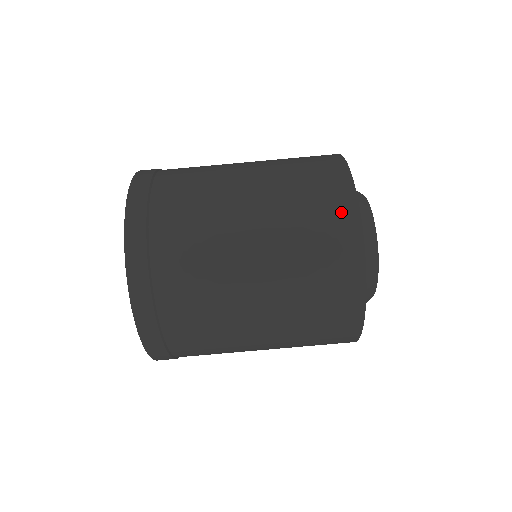
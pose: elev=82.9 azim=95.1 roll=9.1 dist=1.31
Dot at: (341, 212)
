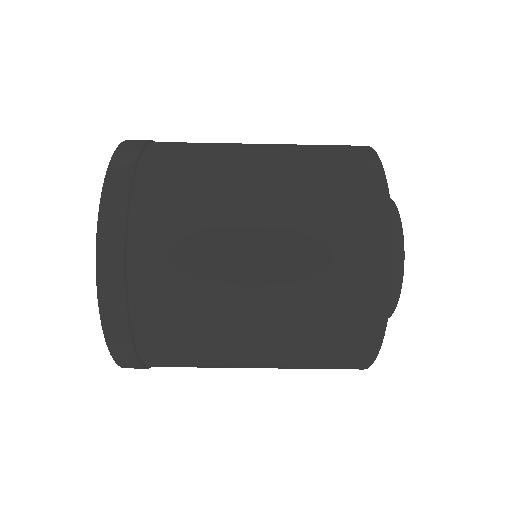
Dot at: (369, 279)
